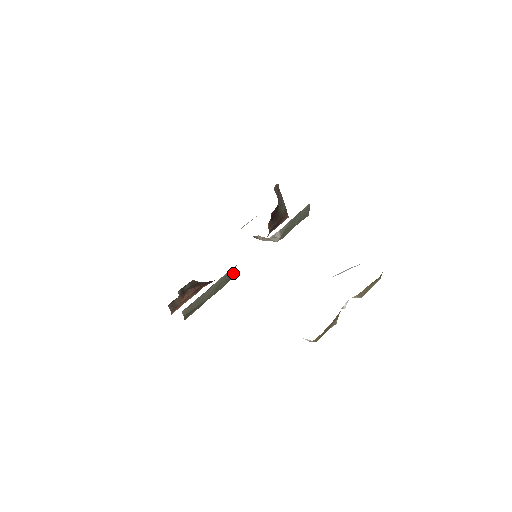
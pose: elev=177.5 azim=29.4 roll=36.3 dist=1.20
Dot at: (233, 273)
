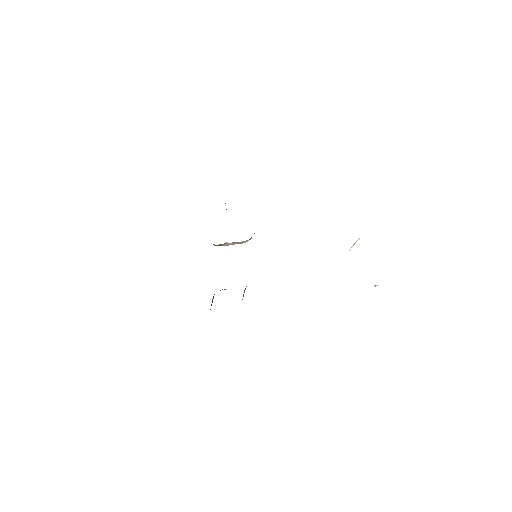
Dot at: occluded
